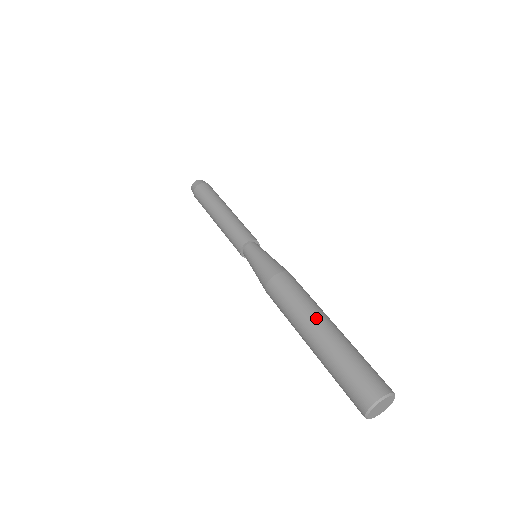
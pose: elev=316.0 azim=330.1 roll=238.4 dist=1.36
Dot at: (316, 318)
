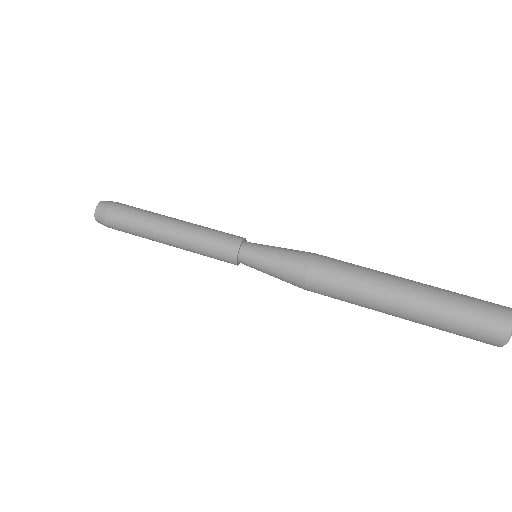
Dot at: (392, 287)
